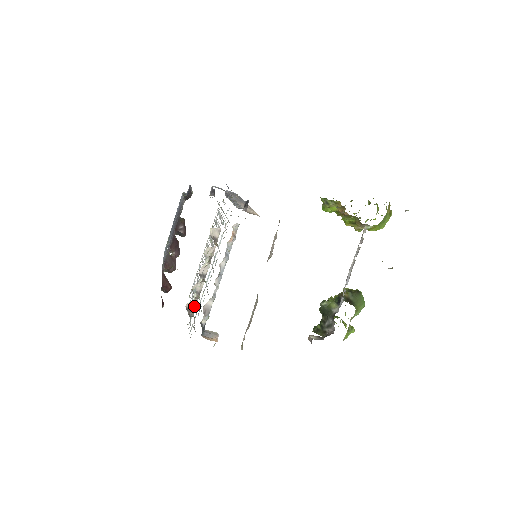
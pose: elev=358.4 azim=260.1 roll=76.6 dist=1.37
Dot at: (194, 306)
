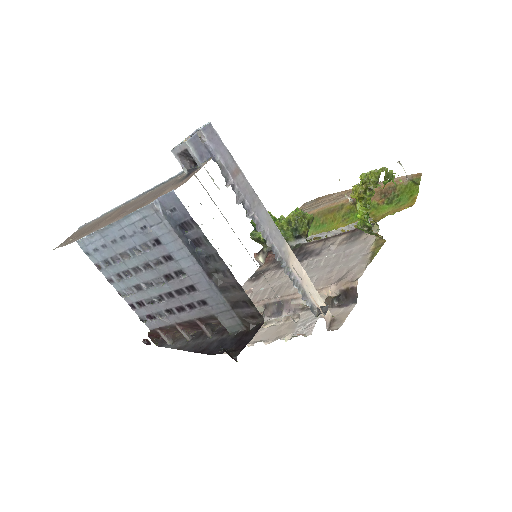
Dot at: occluded
